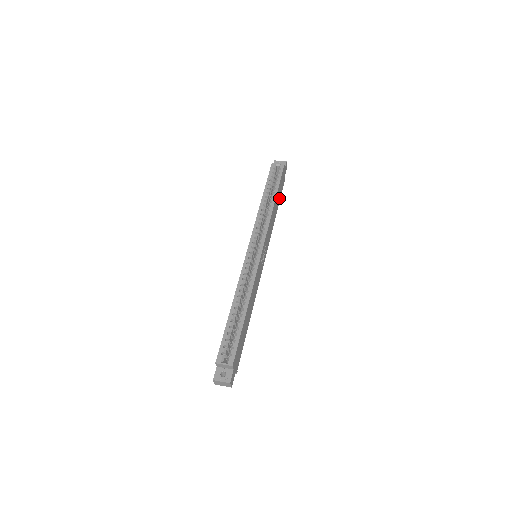
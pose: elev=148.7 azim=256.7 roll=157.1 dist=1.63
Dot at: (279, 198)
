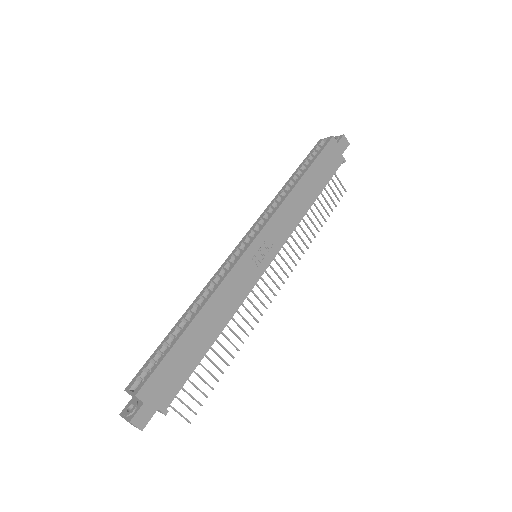
Dot at: (322, 182)
